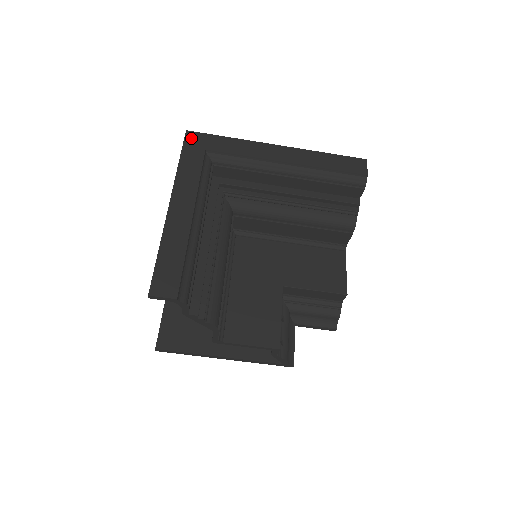
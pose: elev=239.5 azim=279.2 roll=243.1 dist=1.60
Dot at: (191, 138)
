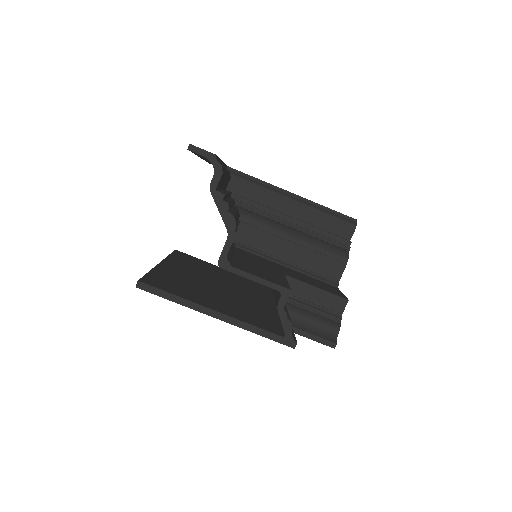
Dot at: occluded
